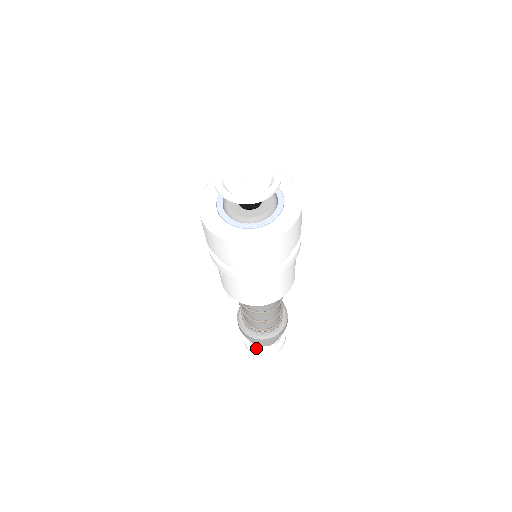
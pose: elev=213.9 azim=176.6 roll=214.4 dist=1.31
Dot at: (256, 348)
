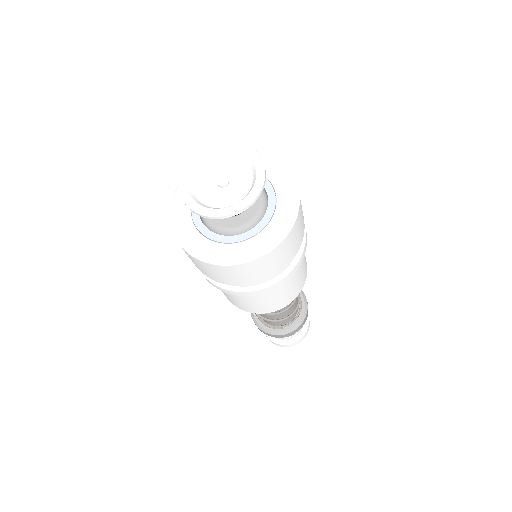
Dot at: occluded
